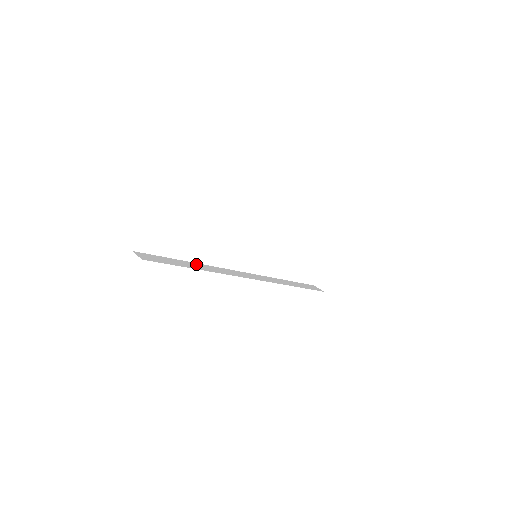
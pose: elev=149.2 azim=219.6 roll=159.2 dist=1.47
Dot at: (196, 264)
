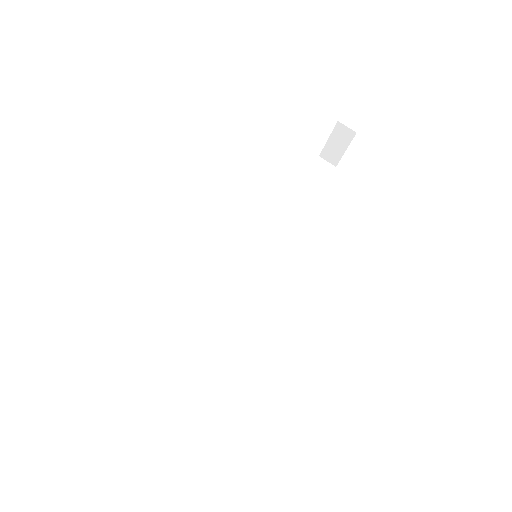
Dot at: (192, 335)
